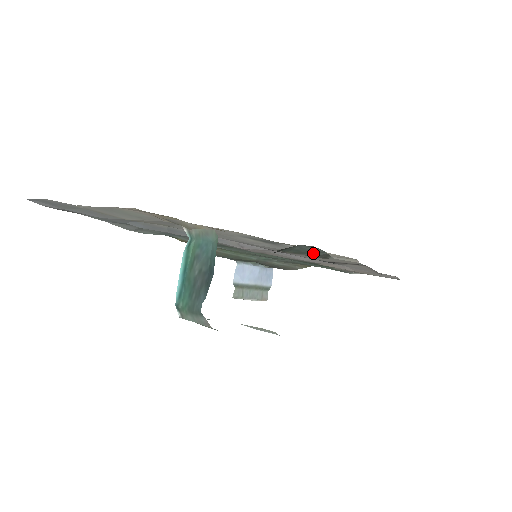
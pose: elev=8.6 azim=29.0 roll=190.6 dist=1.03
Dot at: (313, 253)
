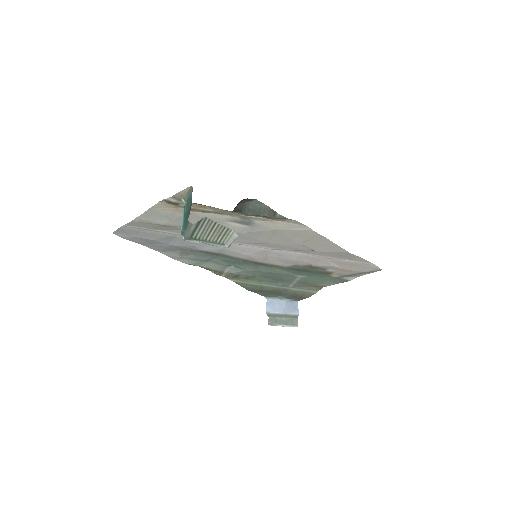
Dot at: (264, 212)
